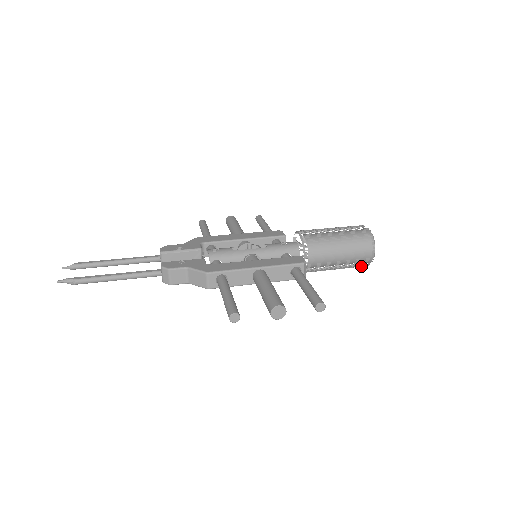
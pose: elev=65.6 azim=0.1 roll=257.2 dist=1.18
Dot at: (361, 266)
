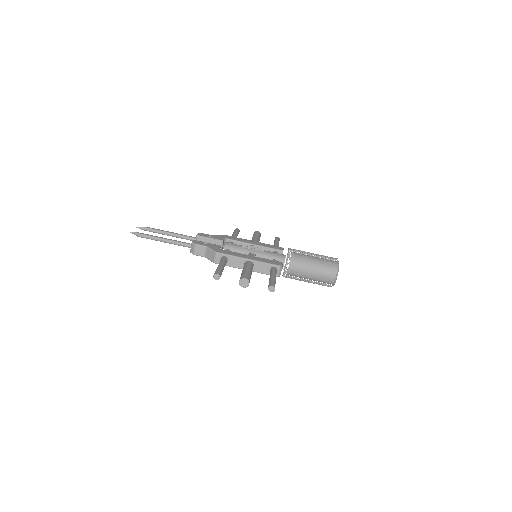
Dot at: (327, 286)
